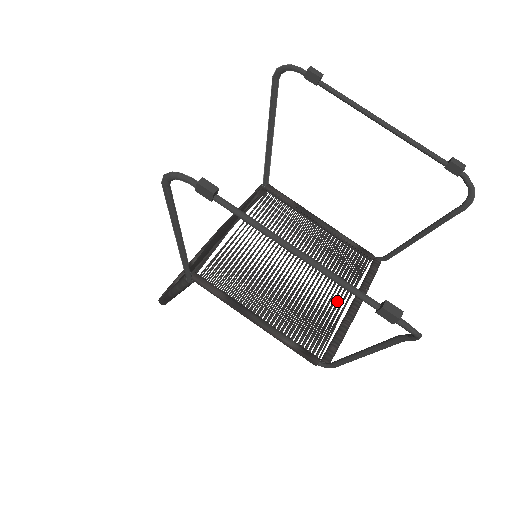
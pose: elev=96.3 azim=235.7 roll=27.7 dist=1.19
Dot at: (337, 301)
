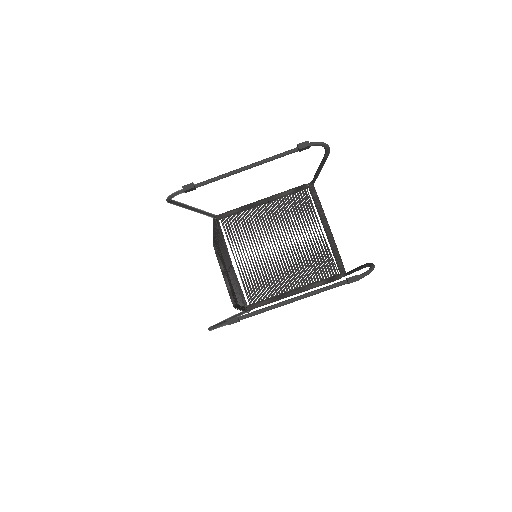
Dot at: occluded
